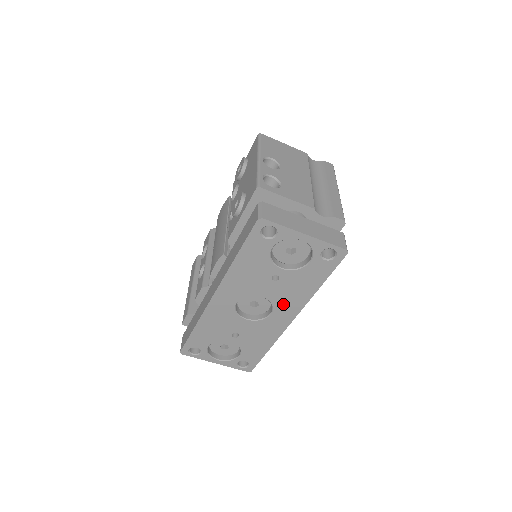
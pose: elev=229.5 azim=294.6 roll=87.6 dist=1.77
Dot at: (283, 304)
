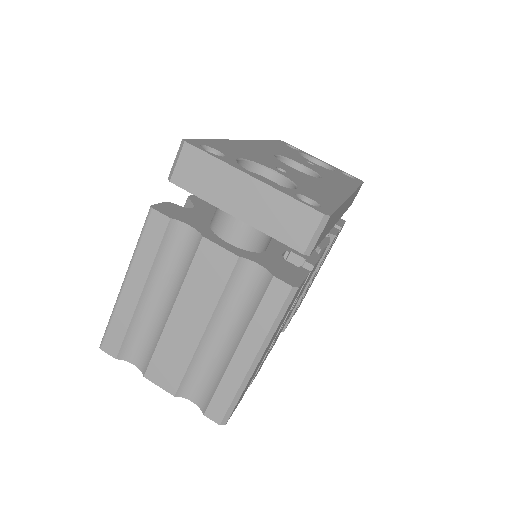
Dot at: (330, 179)
